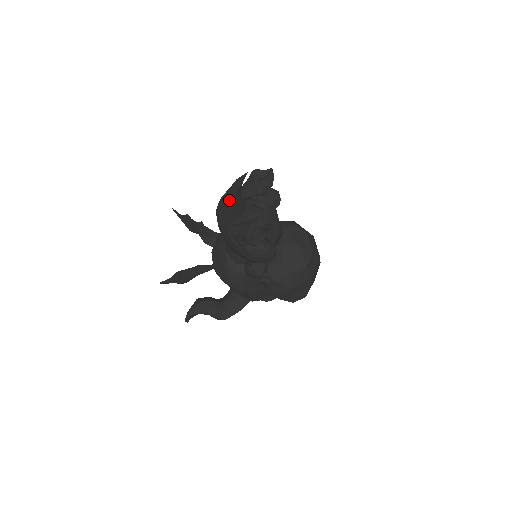
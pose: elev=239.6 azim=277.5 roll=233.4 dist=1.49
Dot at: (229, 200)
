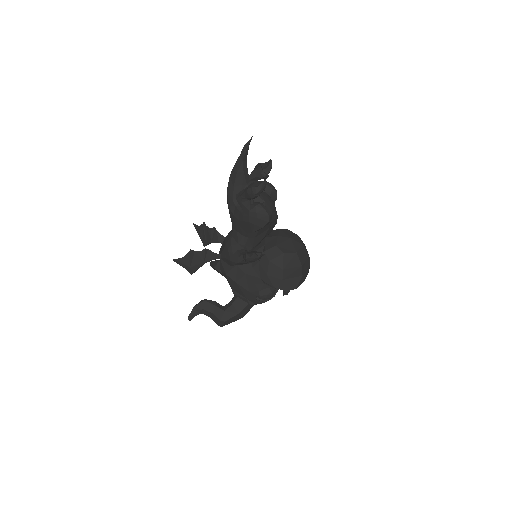
Dot at: (238, 168)
